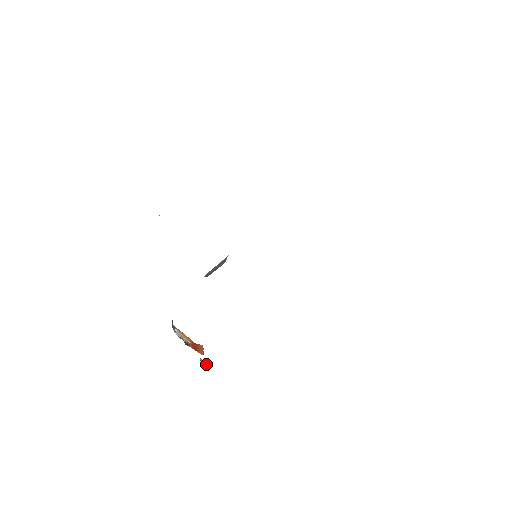
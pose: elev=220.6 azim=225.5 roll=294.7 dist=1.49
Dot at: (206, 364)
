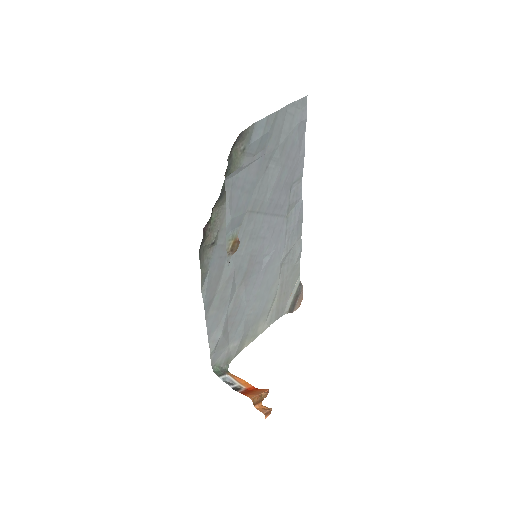
Dot at: (265, 410)
